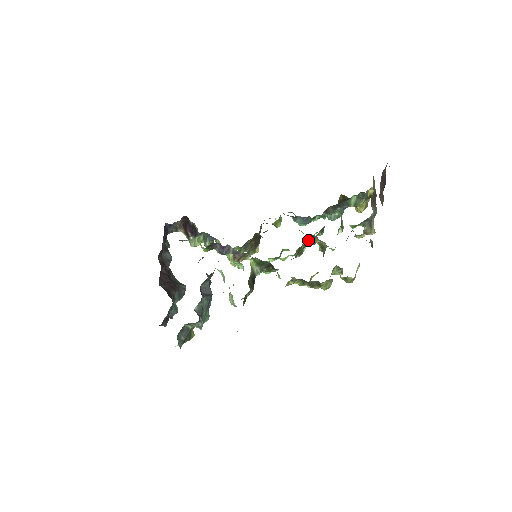
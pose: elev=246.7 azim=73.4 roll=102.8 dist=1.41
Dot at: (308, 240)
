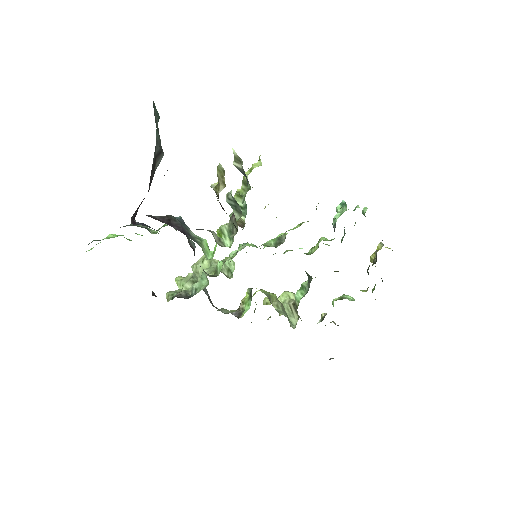
Dot at: (306, 272)
